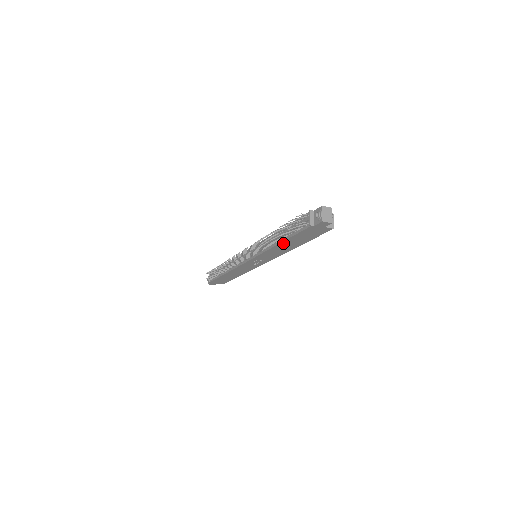
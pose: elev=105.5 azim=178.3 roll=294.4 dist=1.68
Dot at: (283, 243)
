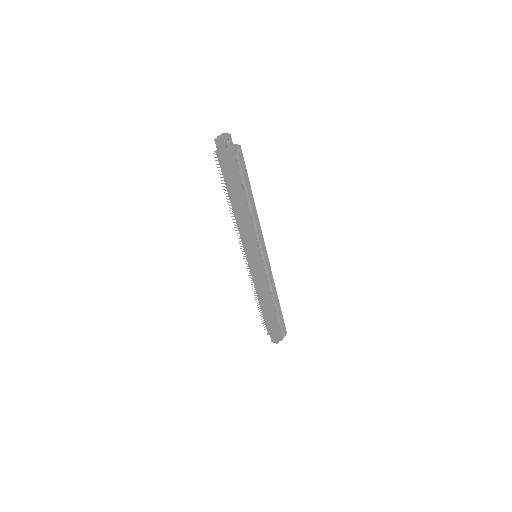
Dot at: (232, 202)
